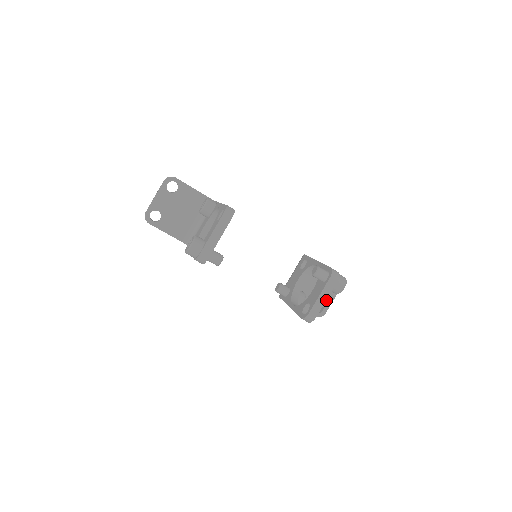
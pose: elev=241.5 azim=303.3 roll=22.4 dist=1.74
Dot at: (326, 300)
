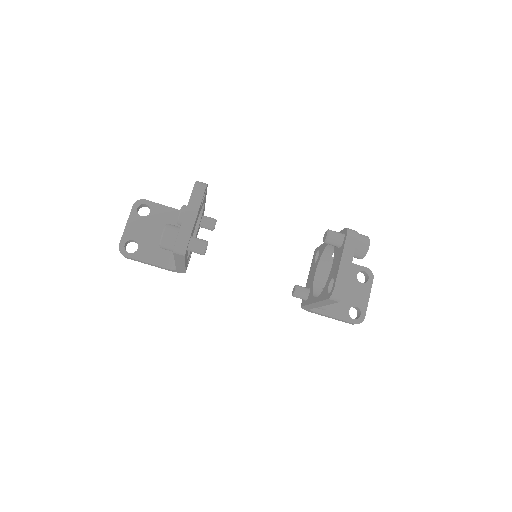
Dot at: (360, 300)
